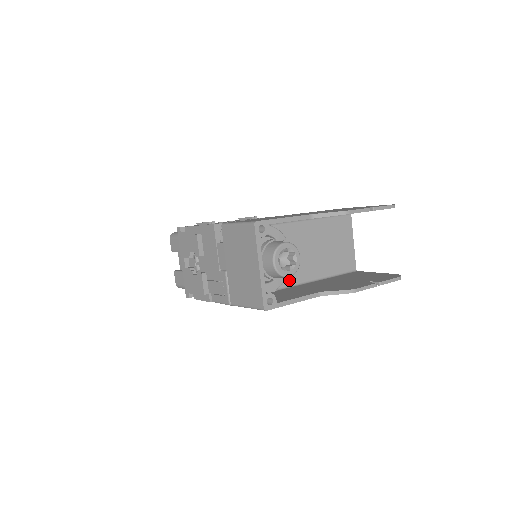
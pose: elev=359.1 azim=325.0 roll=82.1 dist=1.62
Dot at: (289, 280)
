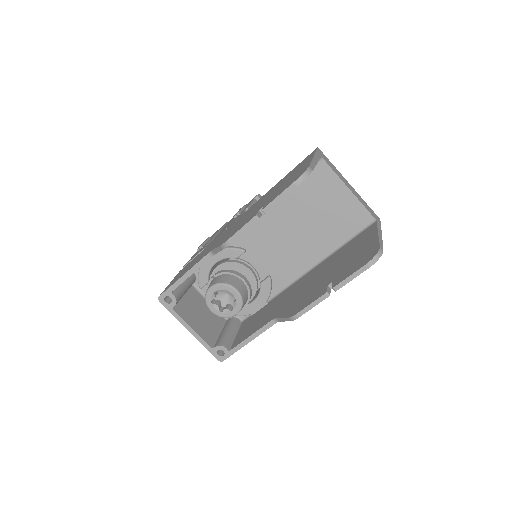
Dot at: (278, 284)
